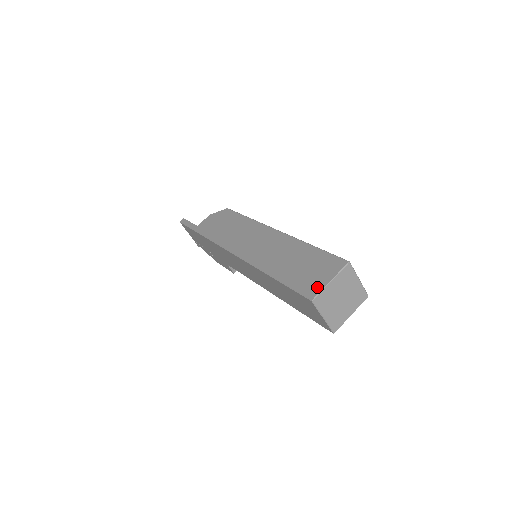
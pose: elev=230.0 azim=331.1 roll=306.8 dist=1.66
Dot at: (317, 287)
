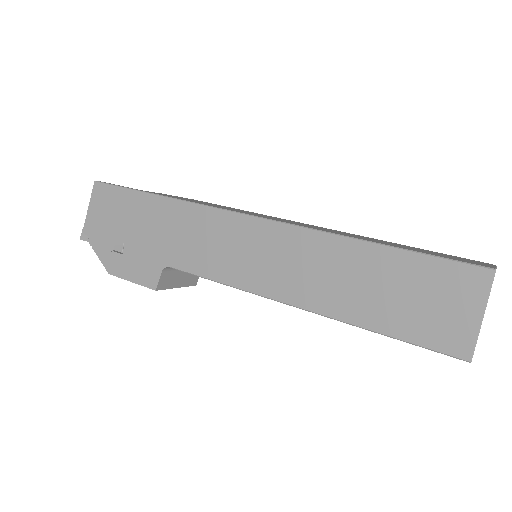
Dot at: (483, 264)
